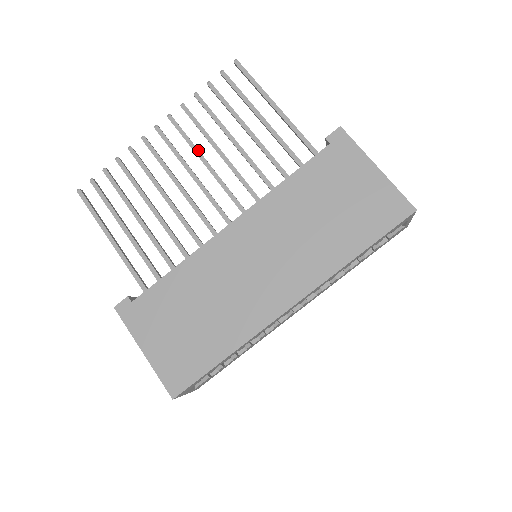
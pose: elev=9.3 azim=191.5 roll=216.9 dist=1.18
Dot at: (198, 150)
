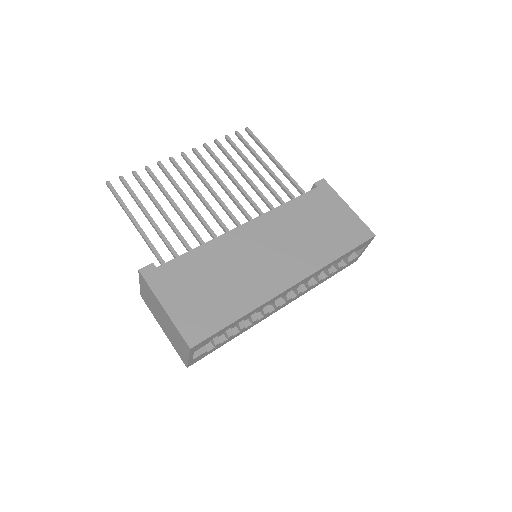
Dot at: occluded
